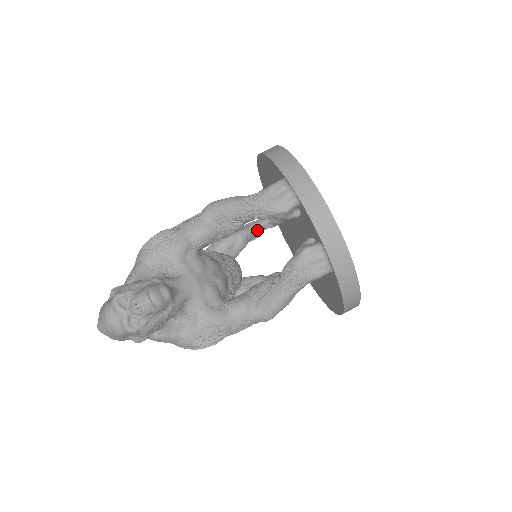
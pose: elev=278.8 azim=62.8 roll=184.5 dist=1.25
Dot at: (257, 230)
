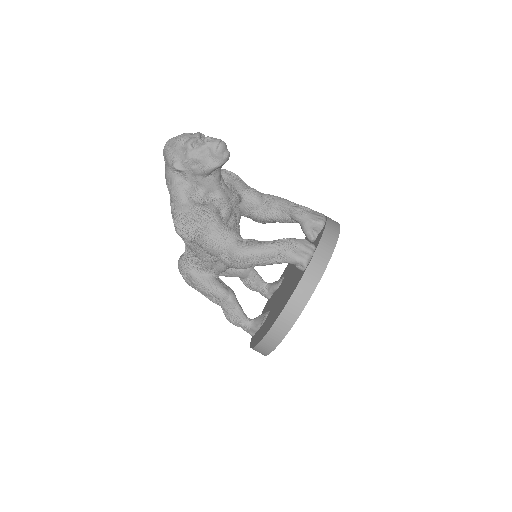
Dot at: (258, 279)
